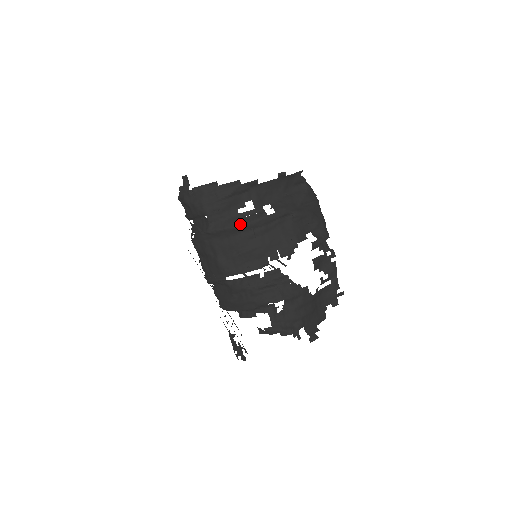
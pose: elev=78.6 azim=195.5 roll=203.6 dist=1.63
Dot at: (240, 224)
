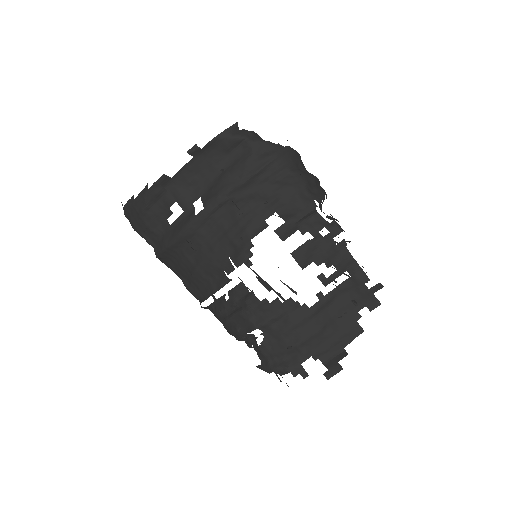
Dot at: (171, 240)
